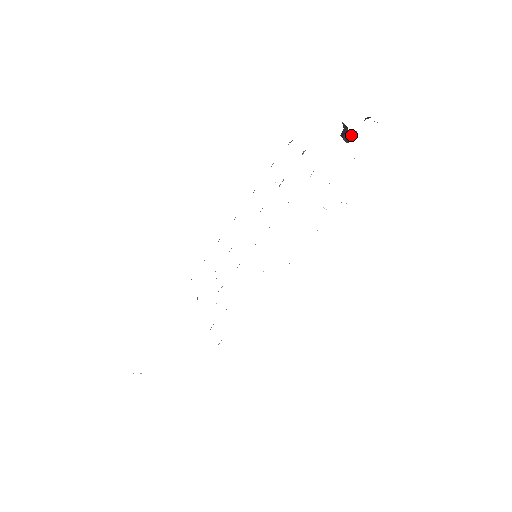
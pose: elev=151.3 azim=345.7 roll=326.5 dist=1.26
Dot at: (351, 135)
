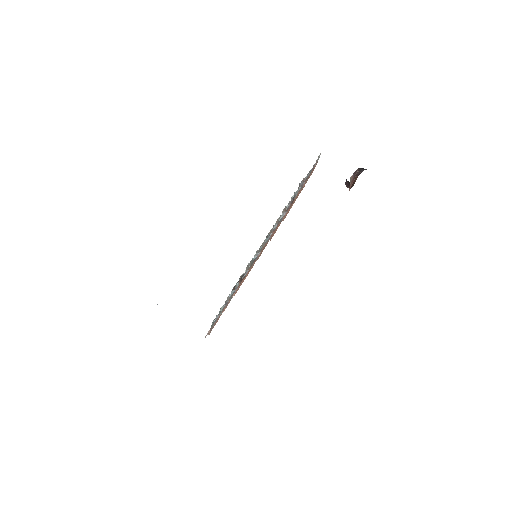
Dot at: occluded
